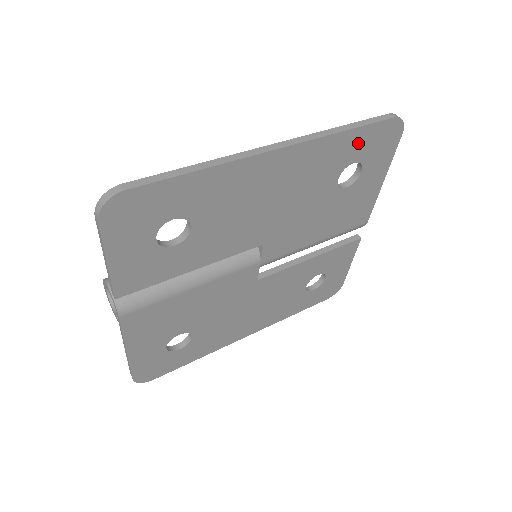
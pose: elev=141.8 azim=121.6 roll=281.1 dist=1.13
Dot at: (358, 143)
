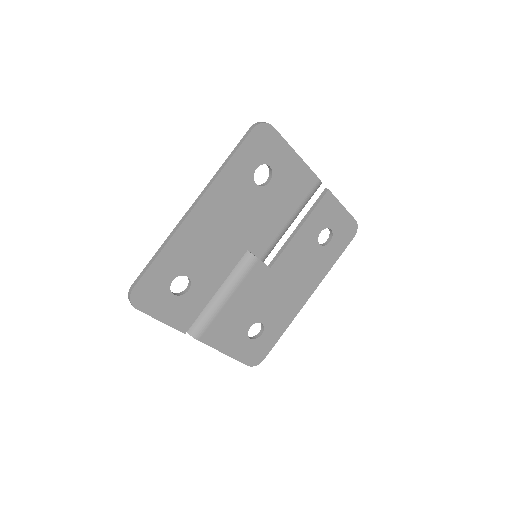
Dot at: (245, 160)
